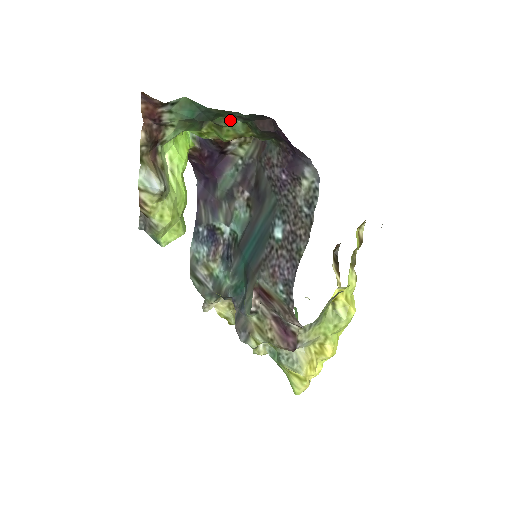
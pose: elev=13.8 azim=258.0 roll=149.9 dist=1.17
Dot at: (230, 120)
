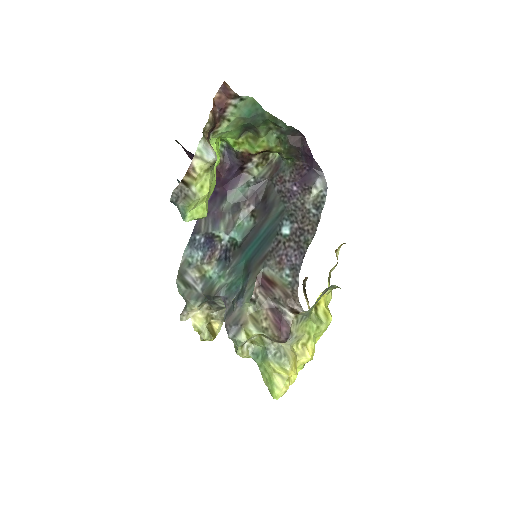
Dot at: (269, 132)
